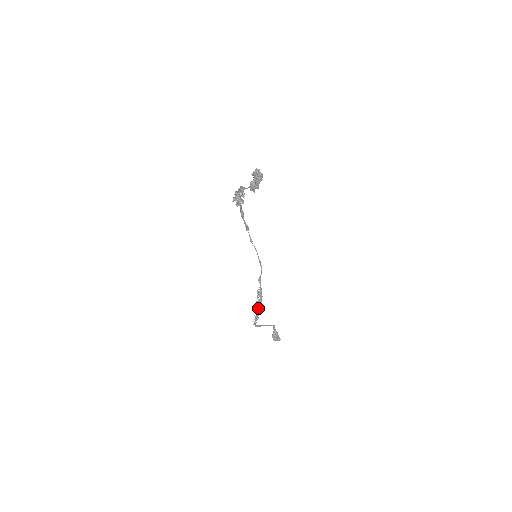
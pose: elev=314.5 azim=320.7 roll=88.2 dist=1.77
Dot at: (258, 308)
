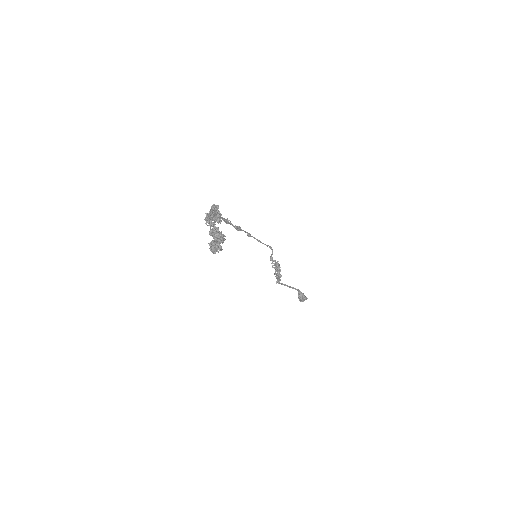
Dot at: (278, 273)
